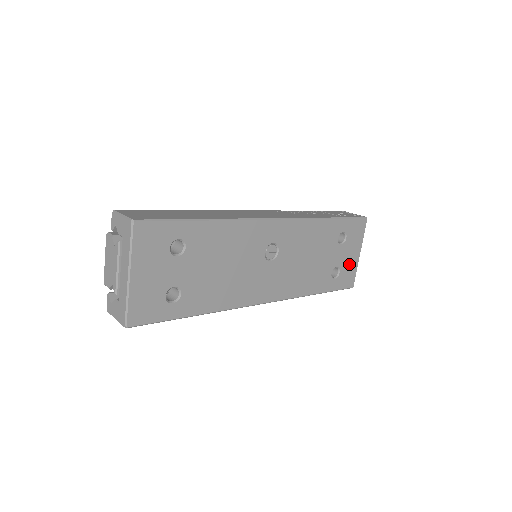
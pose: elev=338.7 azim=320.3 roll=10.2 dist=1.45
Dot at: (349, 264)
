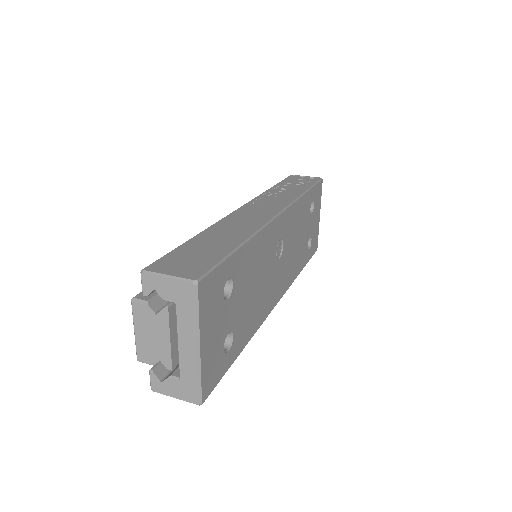
Dot at: (315, 229)
